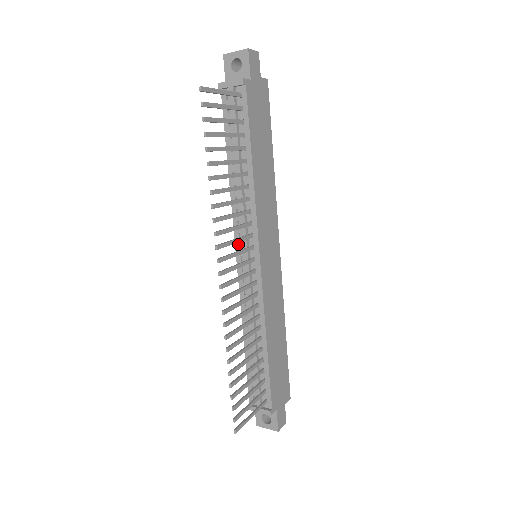
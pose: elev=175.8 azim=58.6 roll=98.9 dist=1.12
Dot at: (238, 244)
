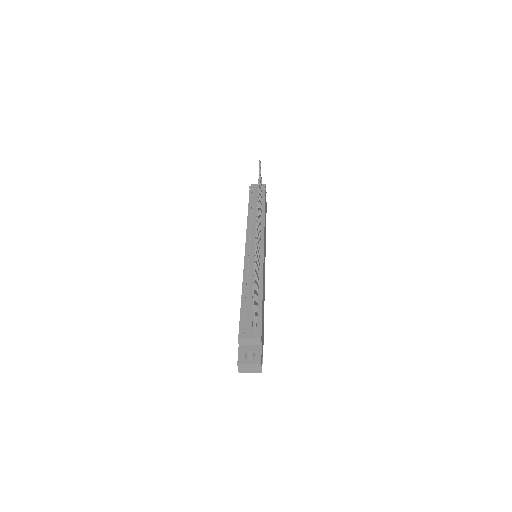
Dot at: (248, 243)
